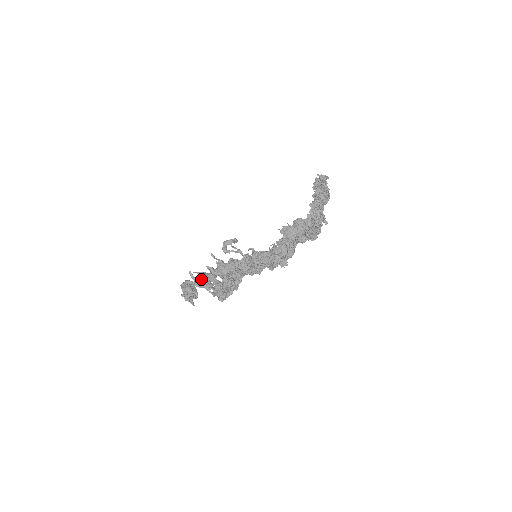
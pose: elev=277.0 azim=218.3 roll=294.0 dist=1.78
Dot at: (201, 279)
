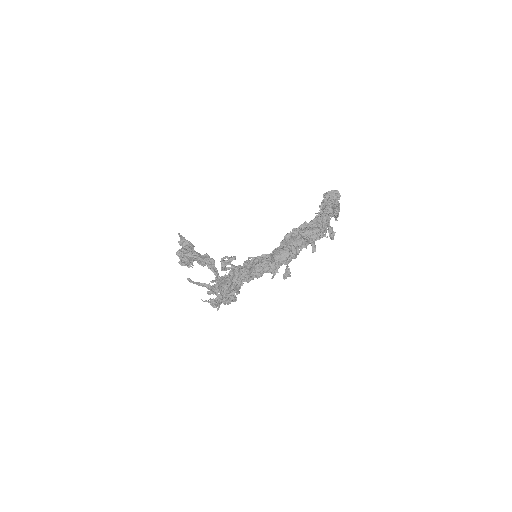
Dot at: occluded
